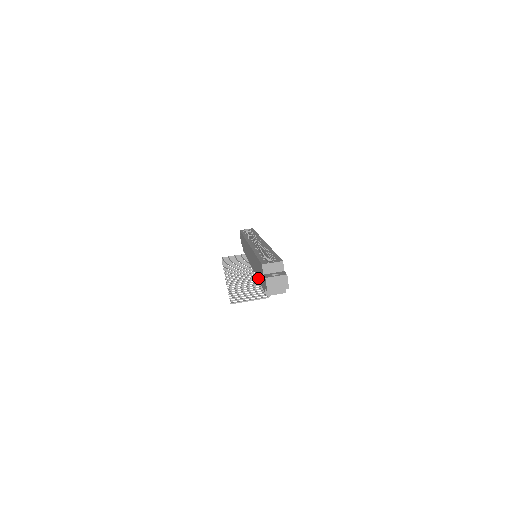
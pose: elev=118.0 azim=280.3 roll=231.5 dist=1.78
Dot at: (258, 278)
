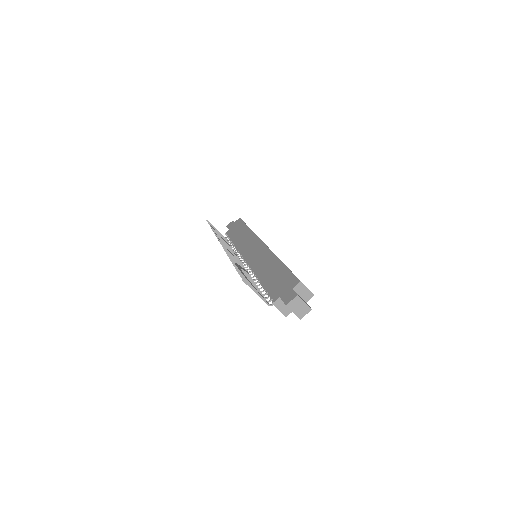
Dot at: (262, 279)
